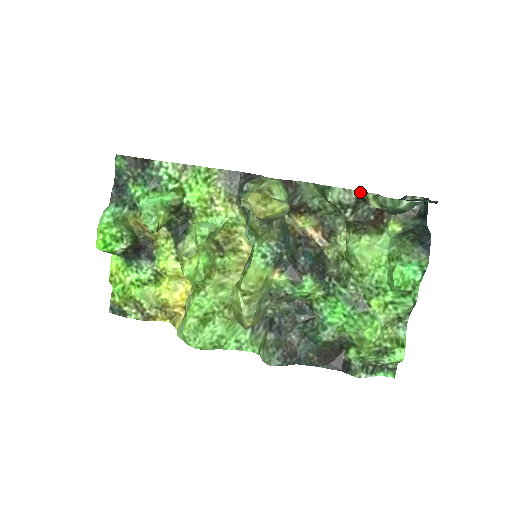
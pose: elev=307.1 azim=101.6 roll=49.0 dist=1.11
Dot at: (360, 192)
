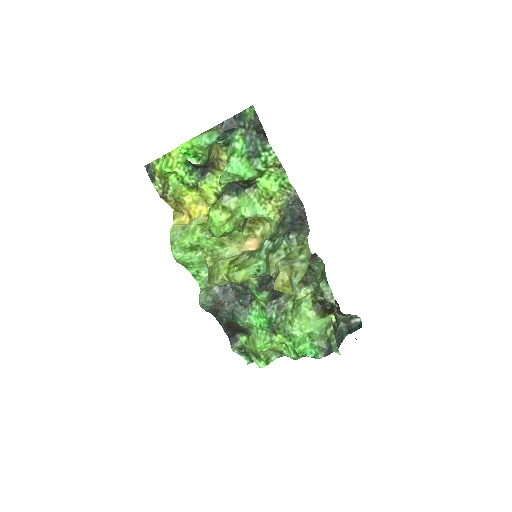
Dot at: (335, 306)
